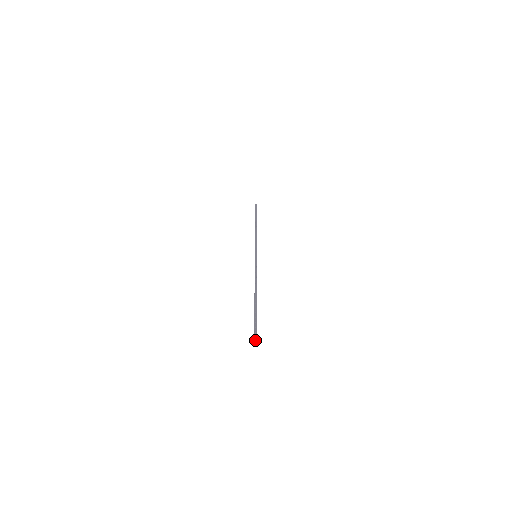
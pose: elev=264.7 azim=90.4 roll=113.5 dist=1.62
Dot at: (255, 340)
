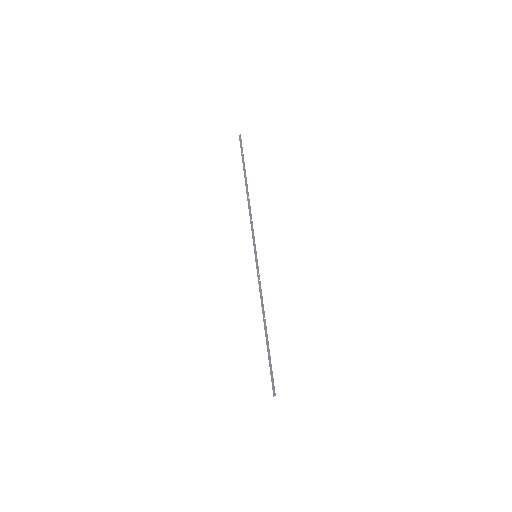
Dot at: (273, 389)
